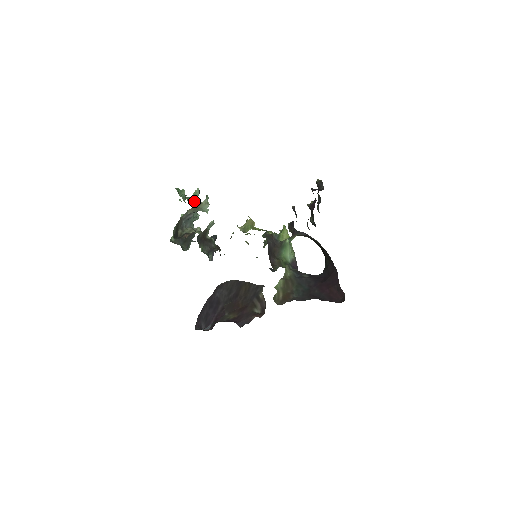
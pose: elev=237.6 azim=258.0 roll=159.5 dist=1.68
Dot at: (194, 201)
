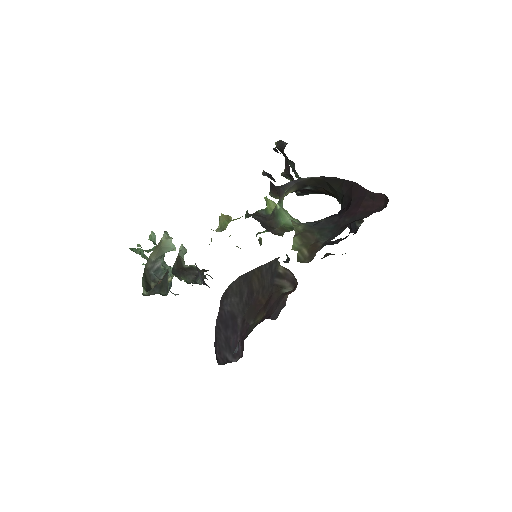
Dot at: occluded
